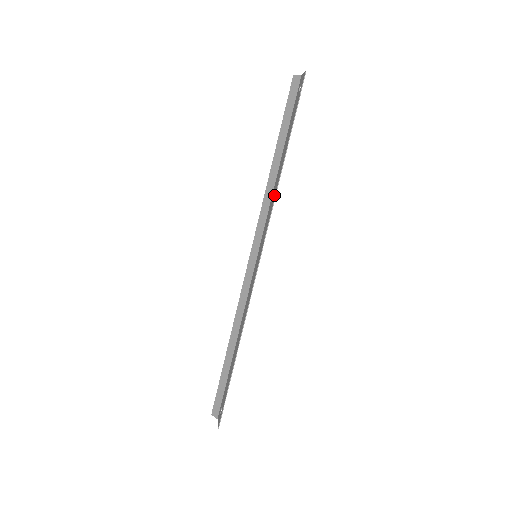
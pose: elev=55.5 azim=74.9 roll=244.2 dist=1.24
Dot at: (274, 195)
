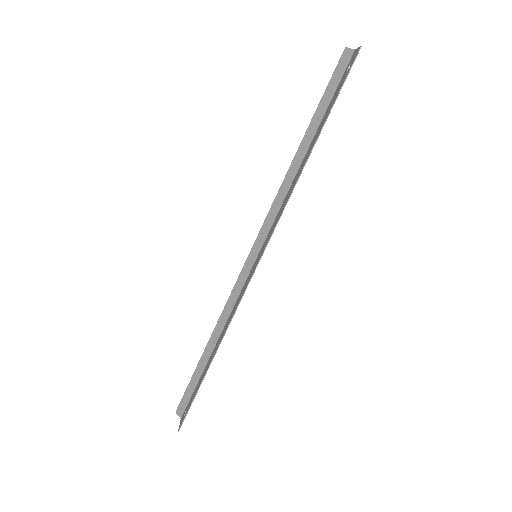
Dot at: (290, 192)
